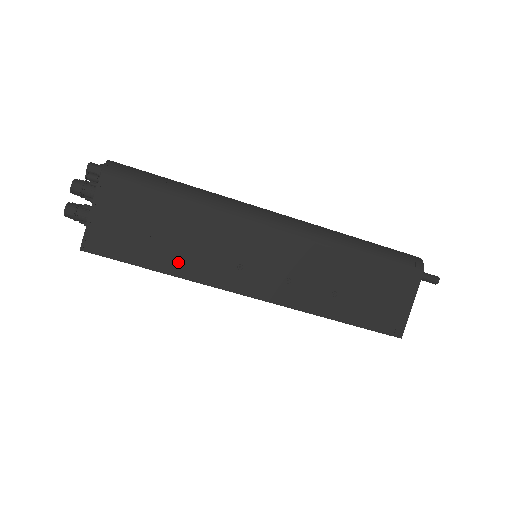
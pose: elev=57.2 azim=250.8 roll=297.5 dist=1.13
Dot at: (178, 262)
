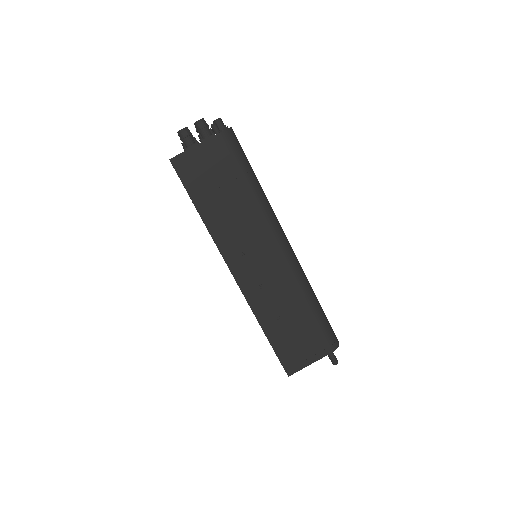
Dot at: (214, 218)
